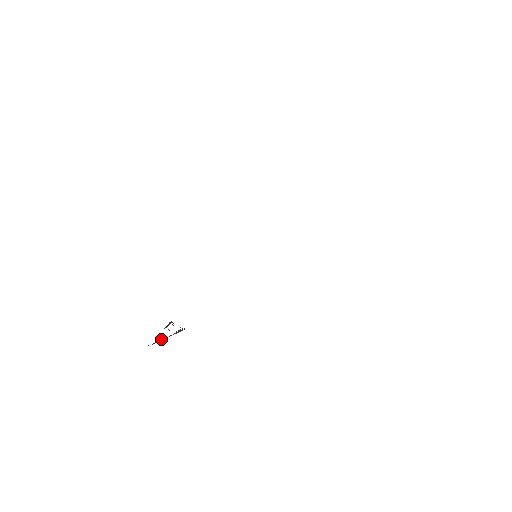
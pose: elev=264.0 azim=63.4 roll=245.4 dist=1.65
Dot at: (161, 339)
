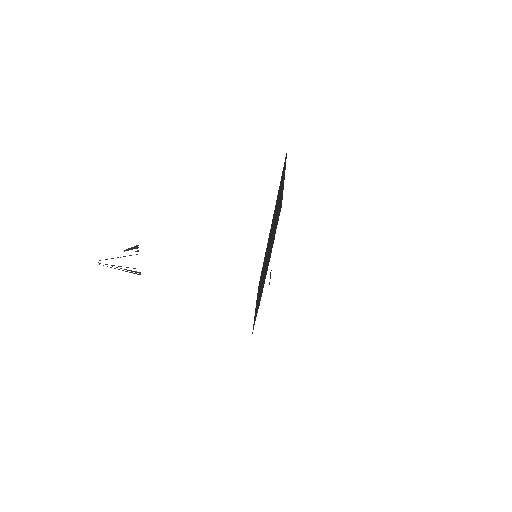
Dot at: (112, 265)
